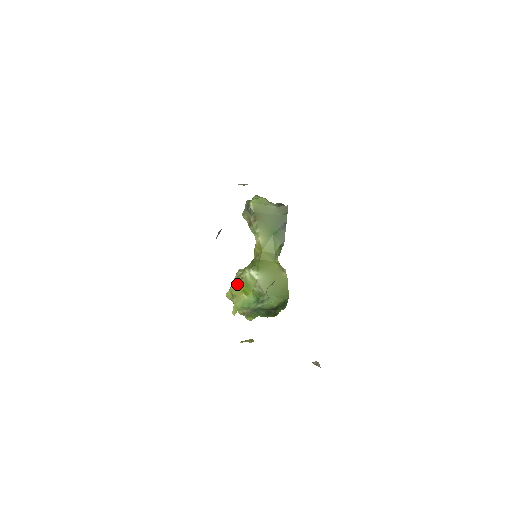
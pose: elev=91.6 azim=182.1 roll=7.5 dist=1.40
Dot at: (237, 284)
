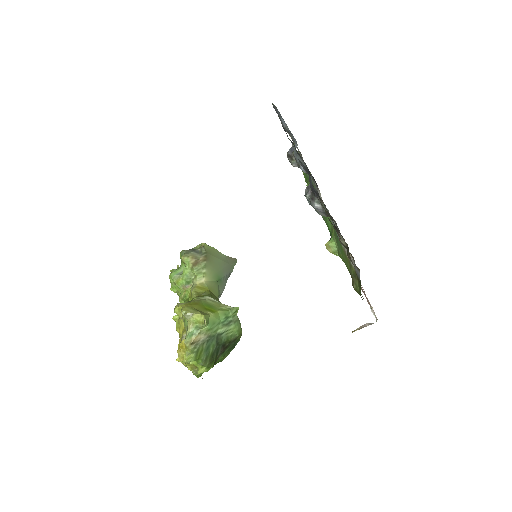
Dot at: (195, 303)
